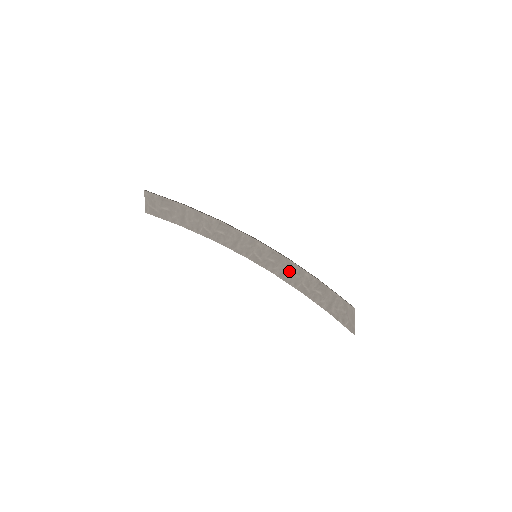
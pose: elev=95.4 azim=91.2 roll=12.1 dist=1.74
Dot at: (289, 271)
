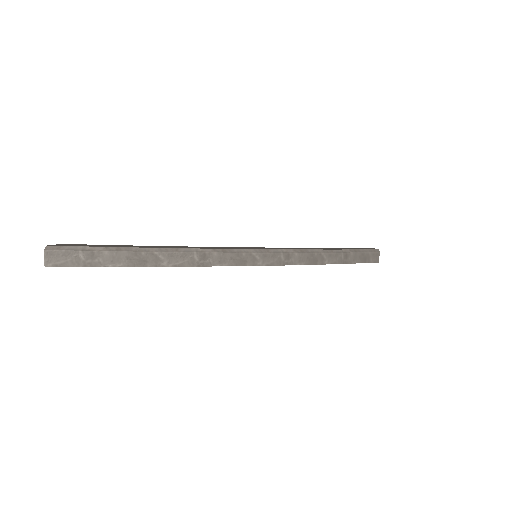
Dot at: occluded
